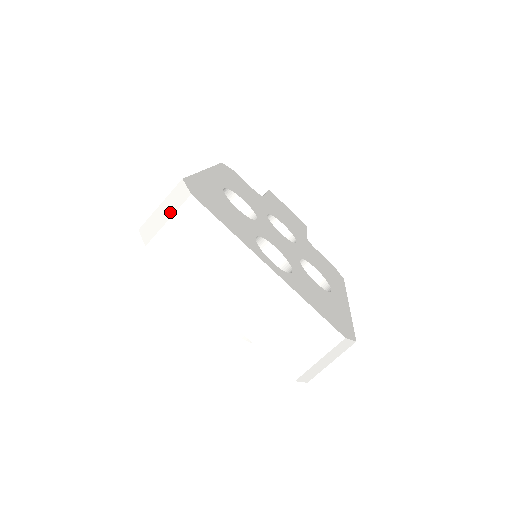
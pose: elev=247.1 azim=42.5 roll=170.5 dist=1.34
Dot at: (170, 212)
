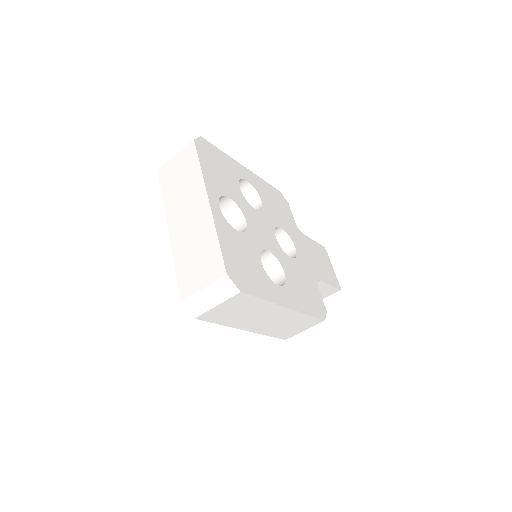
Dot at: (180, 151)
